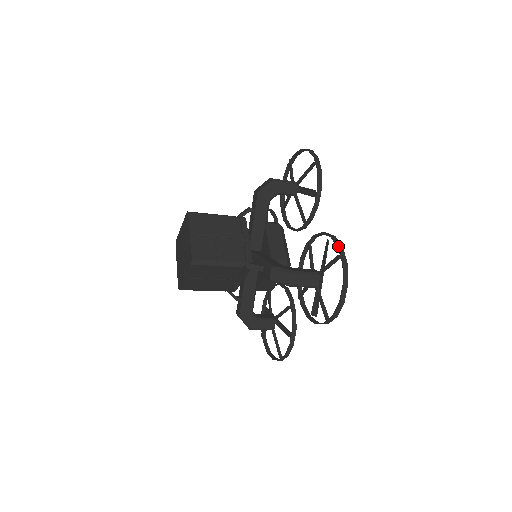
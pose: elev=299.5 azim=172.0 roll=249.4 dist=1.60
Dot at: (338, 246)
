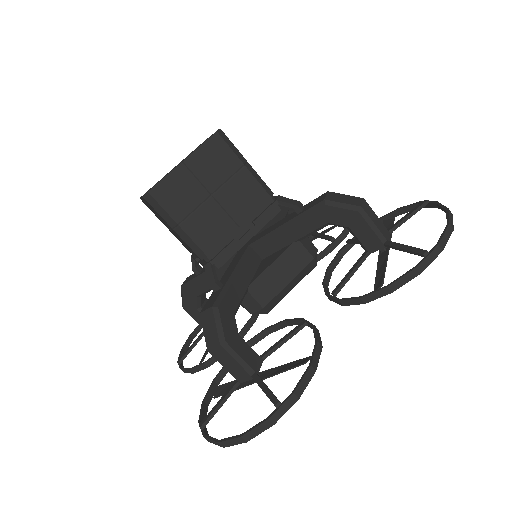
Dot at: (294, 391)
